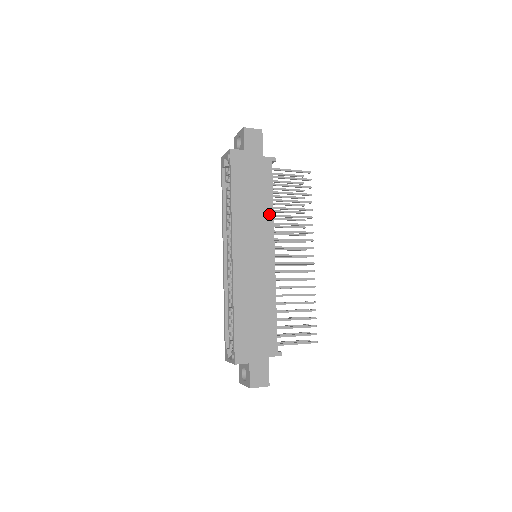
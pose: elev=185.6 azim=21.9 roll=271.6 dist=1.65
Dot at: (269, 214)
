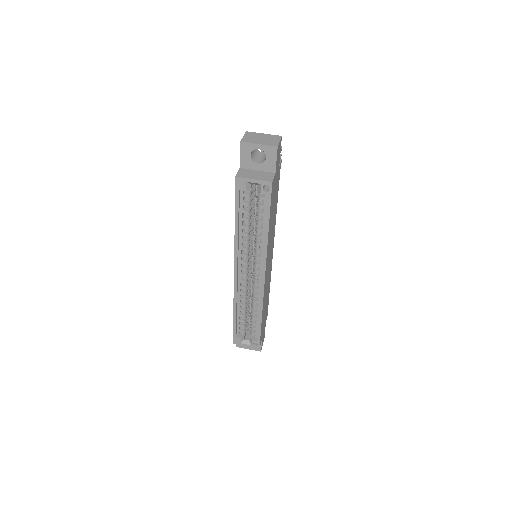
Dot at: (275, 220)
